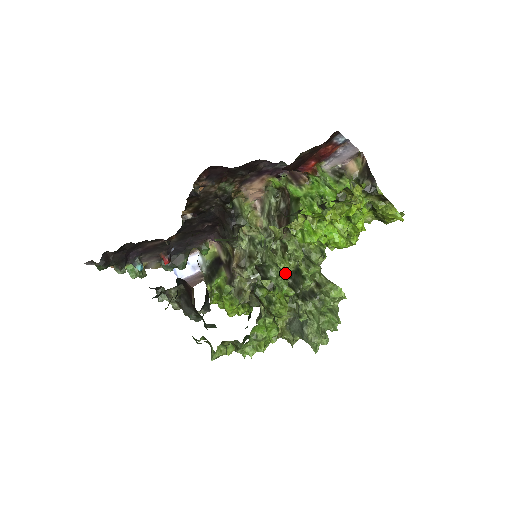
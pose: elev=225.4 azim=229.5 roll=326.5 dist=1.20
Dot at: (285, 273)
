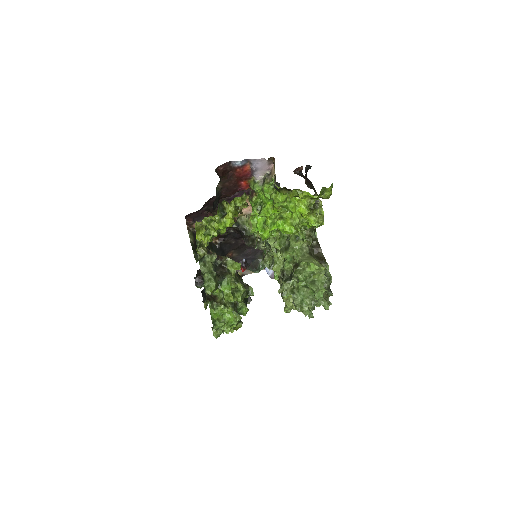
Dot at: (276, 262)
